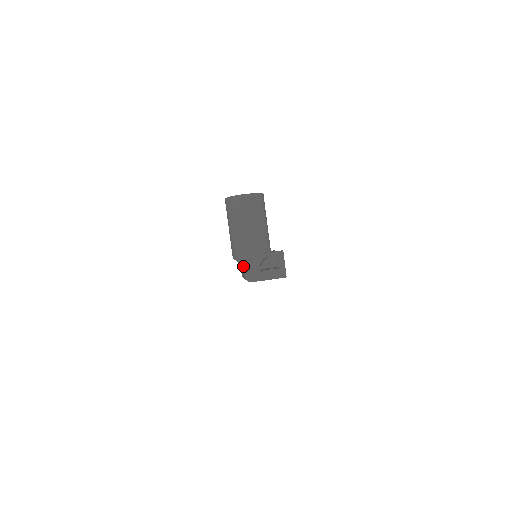
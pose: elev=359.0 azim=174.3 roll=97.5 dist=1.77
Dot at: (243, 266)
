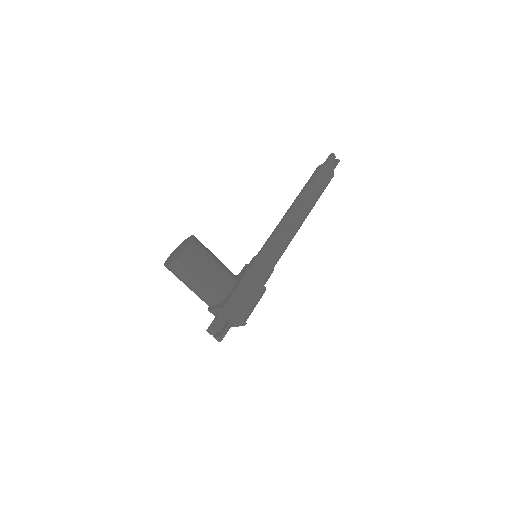
Dot at: occluded
